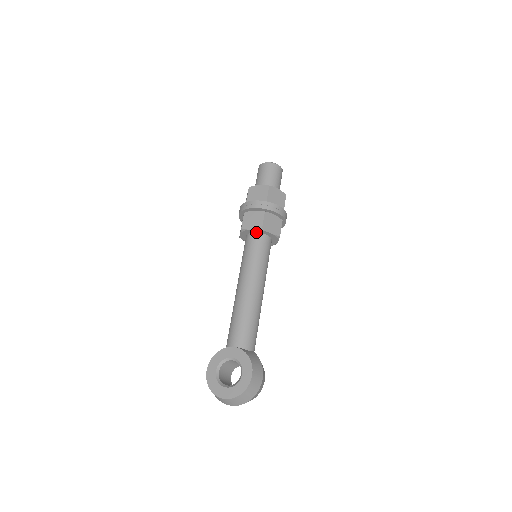
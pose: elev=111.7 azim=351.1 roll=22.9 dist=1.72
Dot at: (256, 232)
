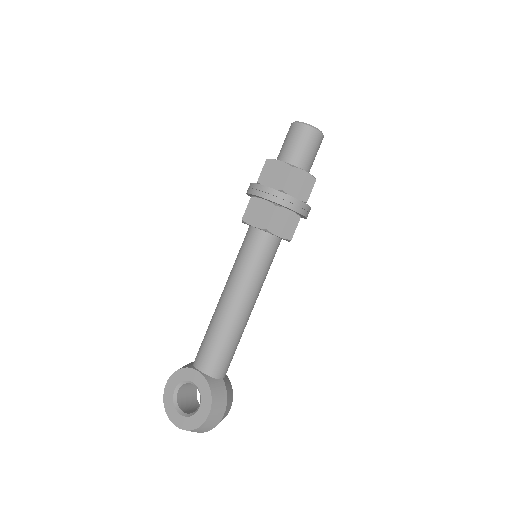
Dot at: (260, 229)
